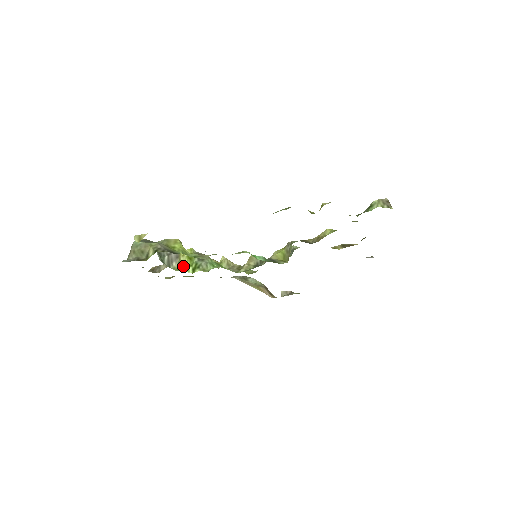
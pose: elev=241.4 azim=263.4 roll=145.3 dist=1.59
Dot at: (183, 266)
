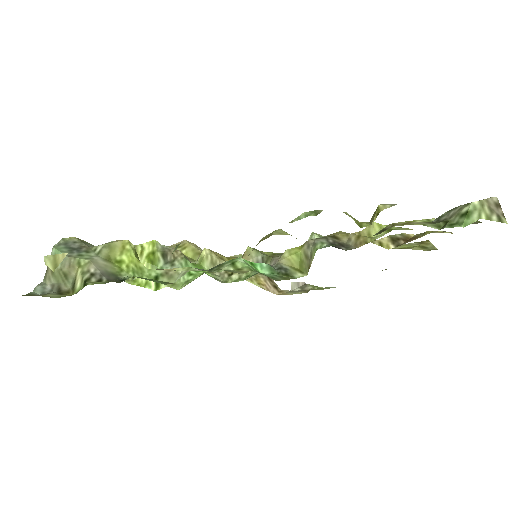
Dot at: occluded
